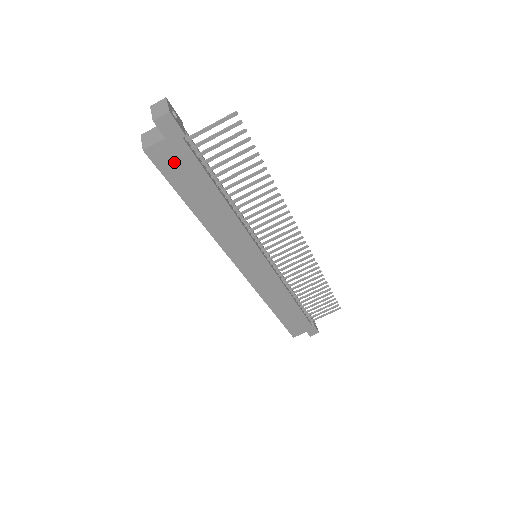
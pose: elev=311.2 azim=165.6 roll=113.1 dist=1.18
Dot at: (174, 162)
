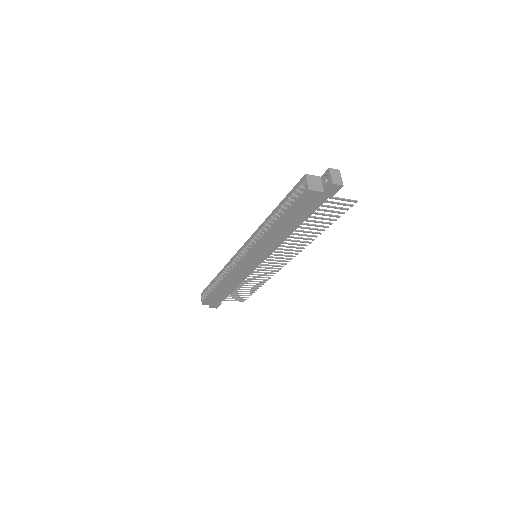
Dot at: (309, 202)
